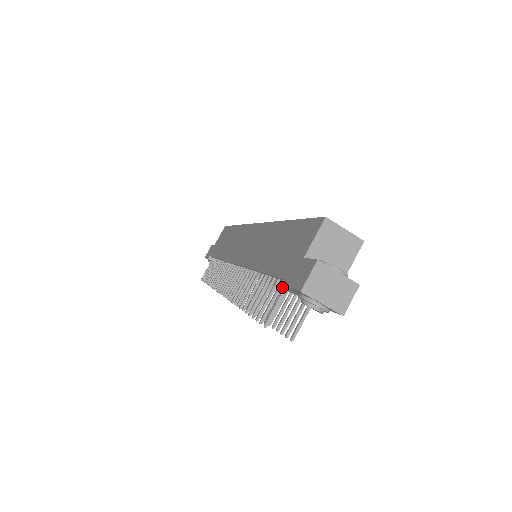
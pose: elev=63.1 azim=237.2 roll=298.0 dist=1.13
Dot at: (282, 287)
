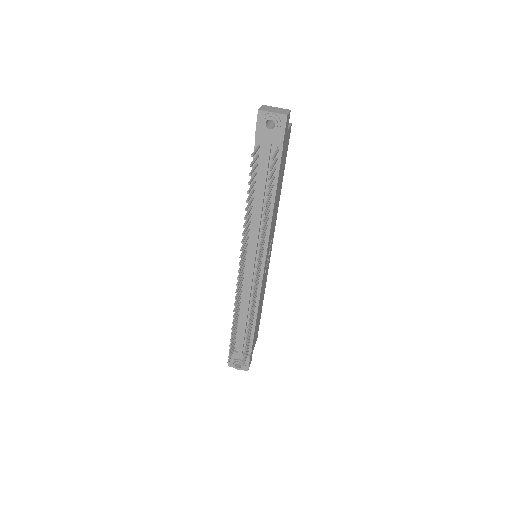
Dot at: (262, 172)
